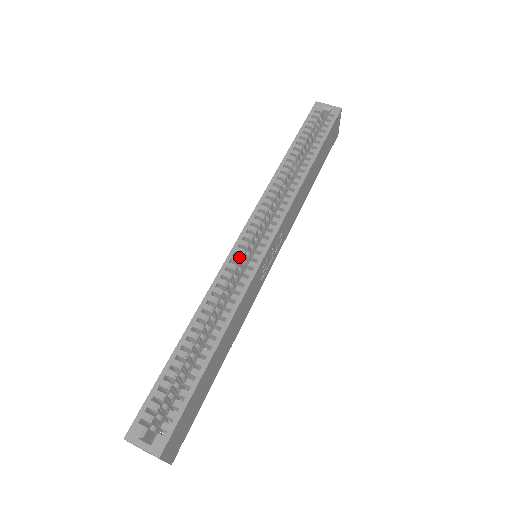
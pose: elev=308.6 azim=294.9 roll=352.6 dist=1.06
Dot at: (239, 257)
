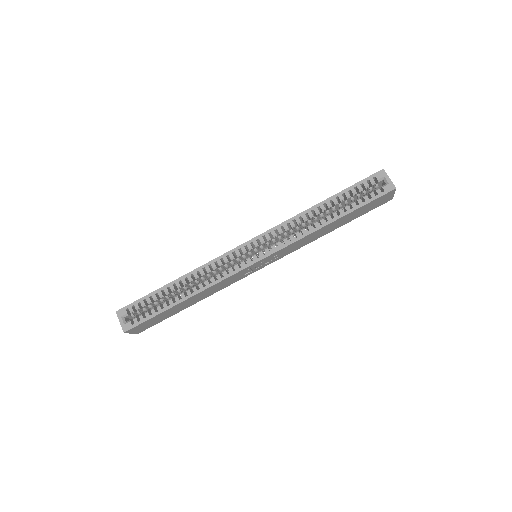
Dot at: (234, 257)
